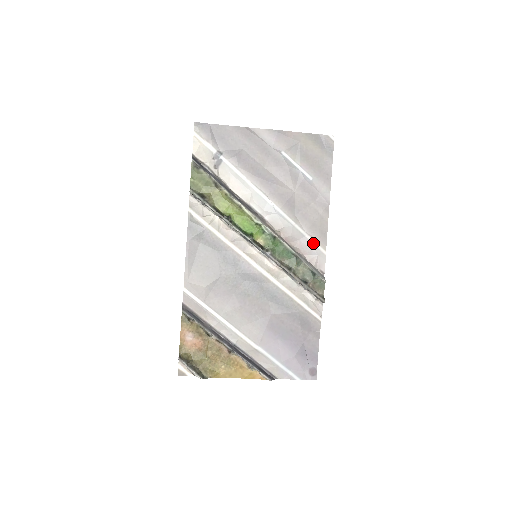
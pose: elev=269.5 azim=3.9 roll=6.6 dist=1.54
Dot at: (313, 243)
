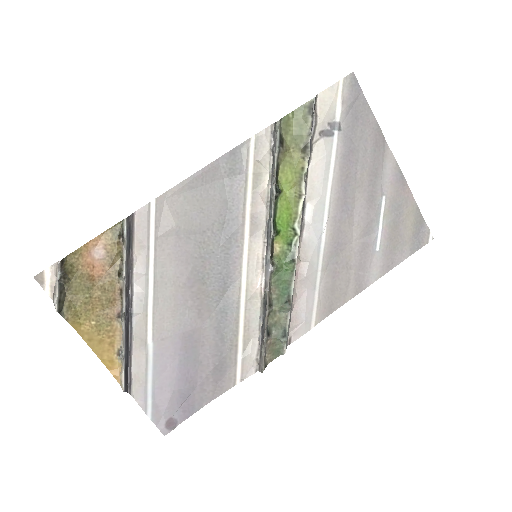
Dot at: (314, 306)
